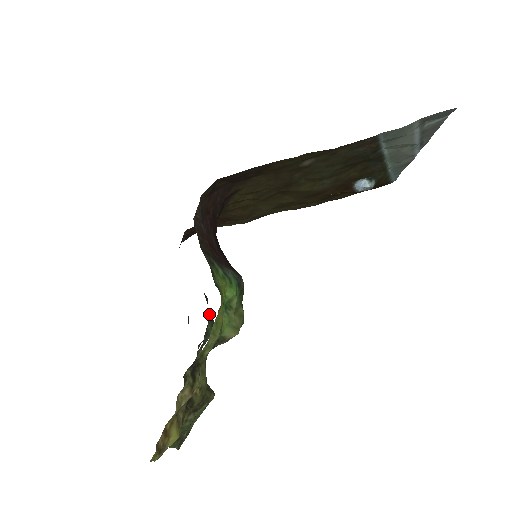
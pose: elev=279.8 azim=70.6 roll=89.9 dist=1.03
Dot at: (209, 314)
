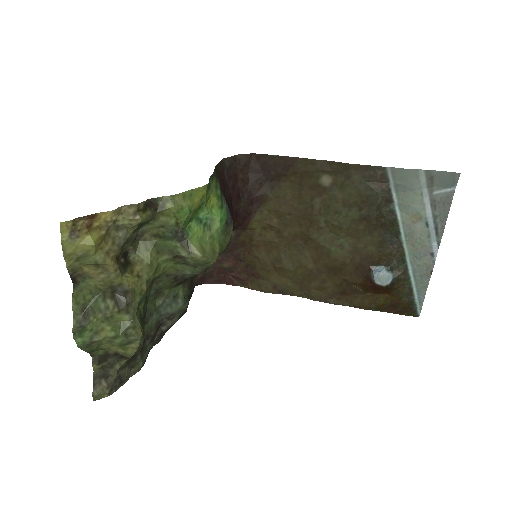
Dot at: (189, 282)
